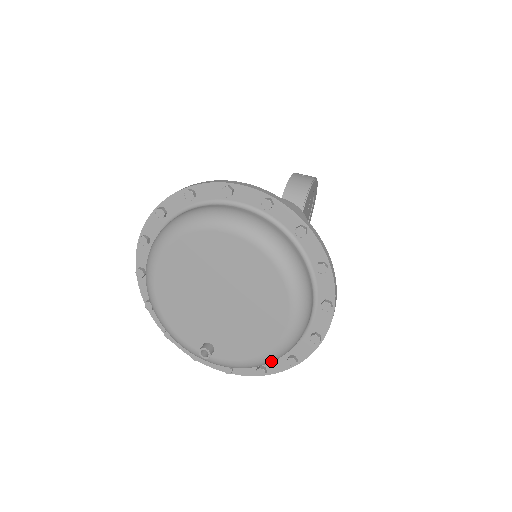
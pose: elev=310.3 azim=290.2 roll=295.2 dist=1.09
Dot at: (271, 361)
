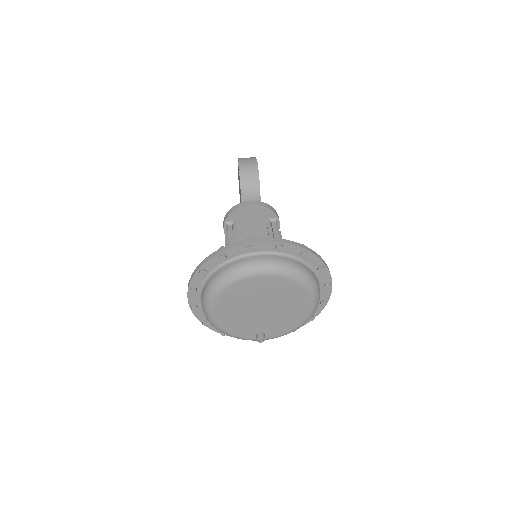
Dot at: occluded
